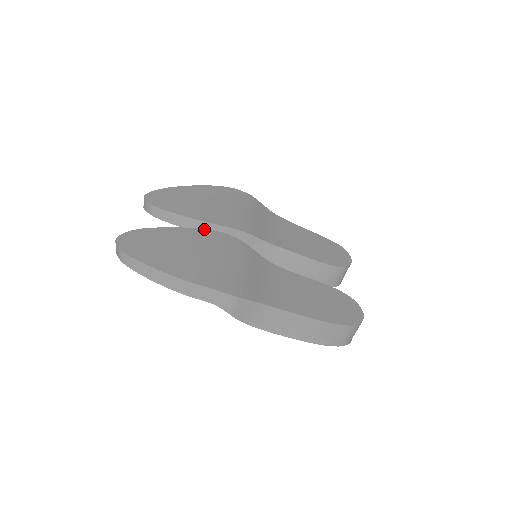
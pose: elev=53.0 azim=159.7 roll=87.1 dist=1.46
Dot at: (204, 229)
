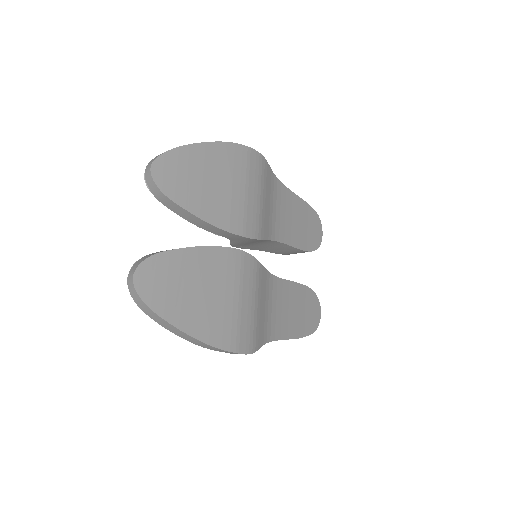
Dot at: (225, 247)
